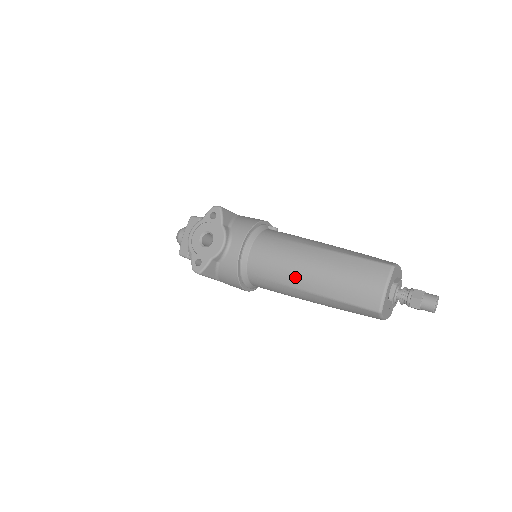
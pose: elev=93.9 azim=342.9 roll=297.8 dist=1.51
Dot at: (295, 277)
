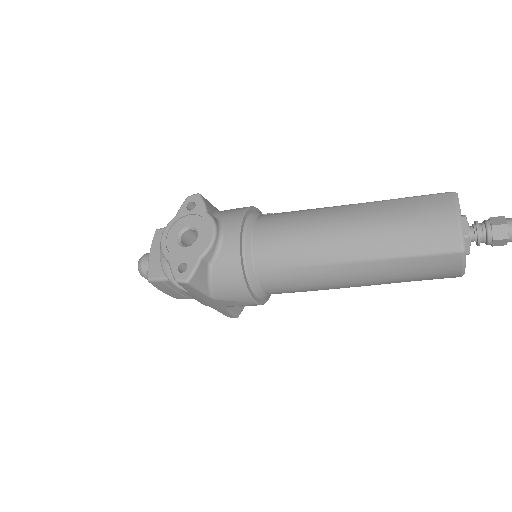
Dot at: (327, 247)
